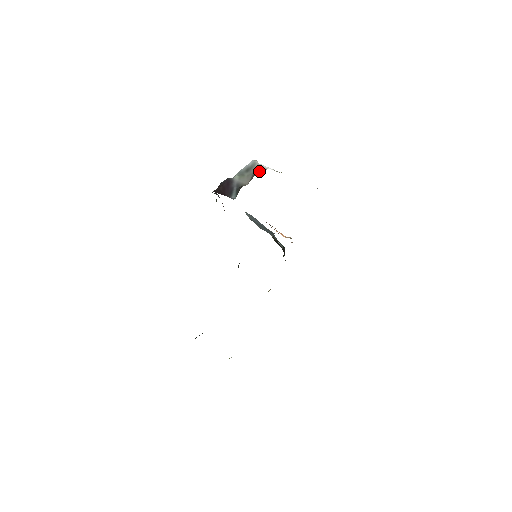
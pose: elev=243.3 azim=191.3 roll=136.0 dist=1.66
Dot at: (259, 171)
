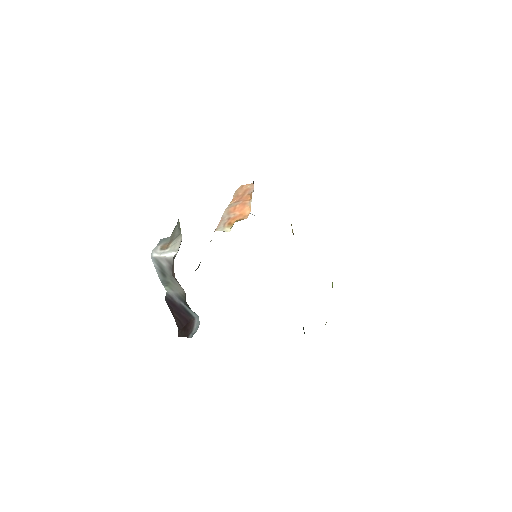
Dot at: (171, 267)
